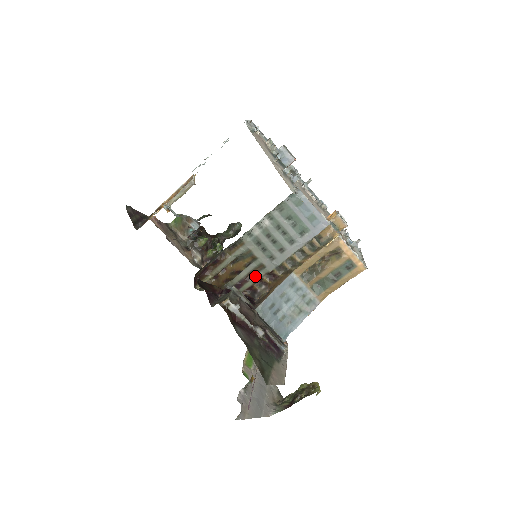
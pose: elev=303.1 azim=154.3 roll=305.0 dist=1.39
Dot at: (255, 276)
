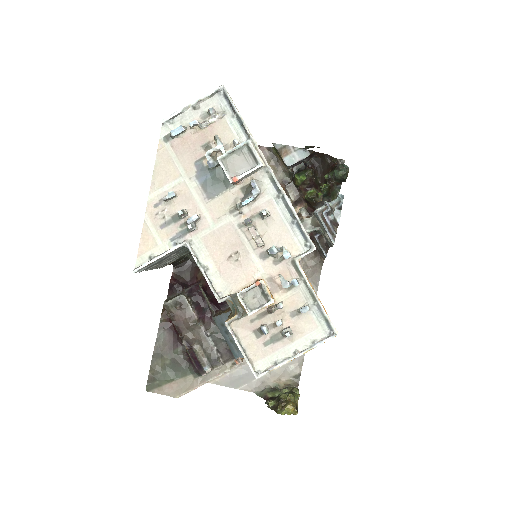
Dot at: occluded
